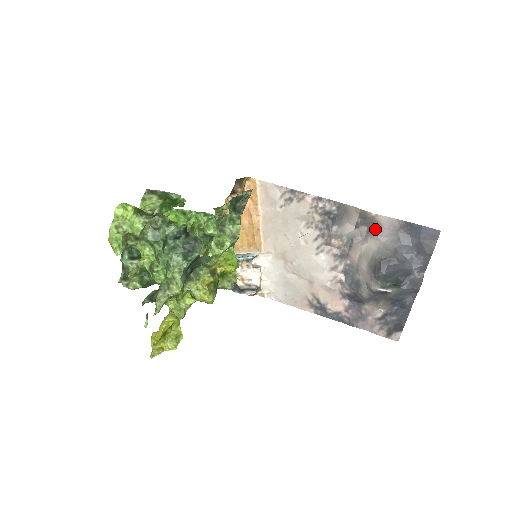
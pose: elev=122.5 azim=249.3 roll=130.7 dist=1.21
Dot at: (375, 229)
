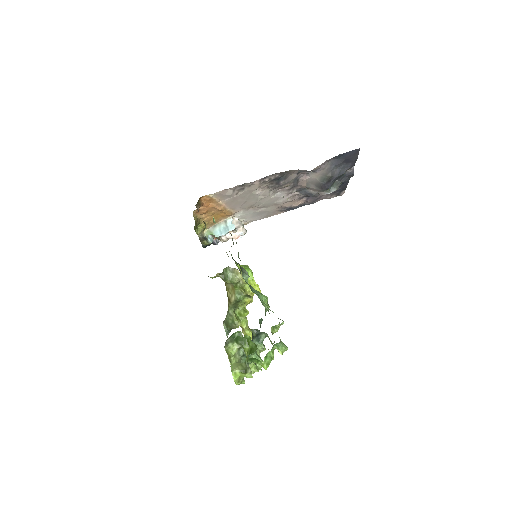
Dot at: (313, 171)
